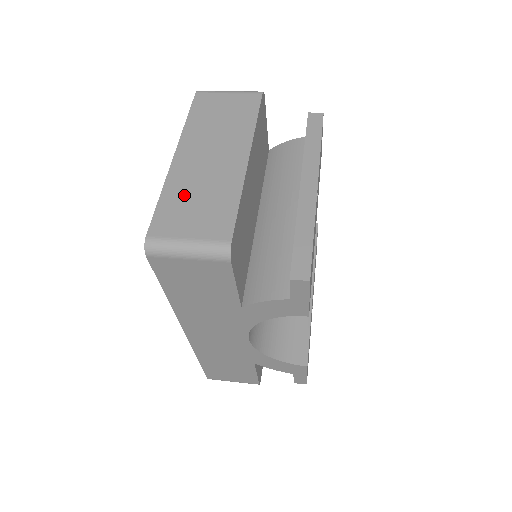
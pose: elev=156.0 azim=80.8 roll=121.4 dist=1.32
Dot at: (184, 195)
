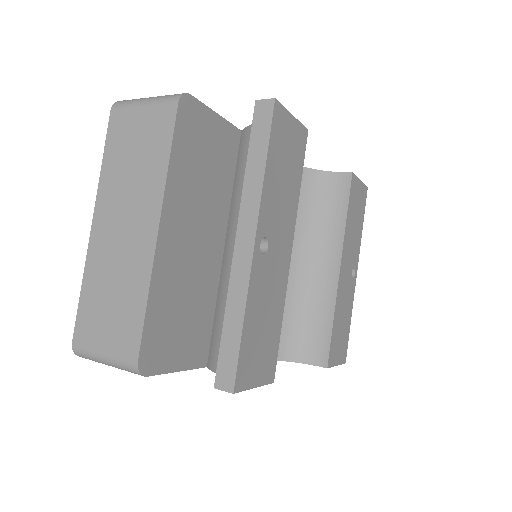
Dot at: (100, 288)
